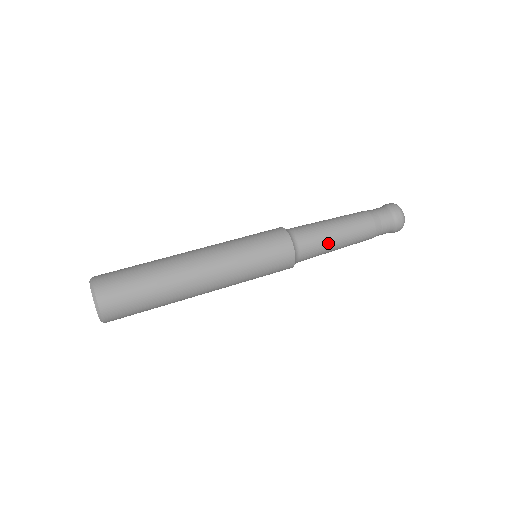
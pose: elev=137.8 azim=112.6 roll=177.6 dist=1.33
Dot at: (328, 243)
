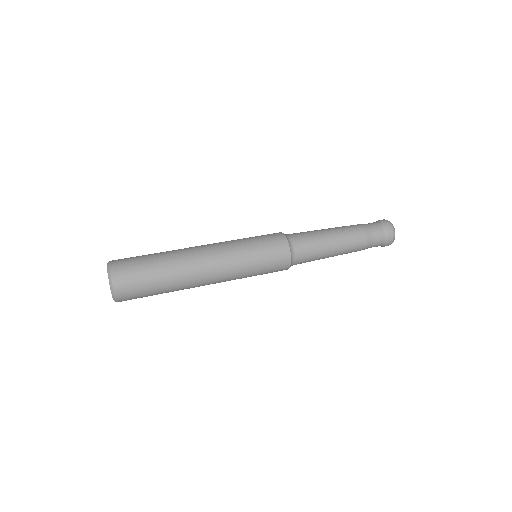
Dot at: (319, 237)
